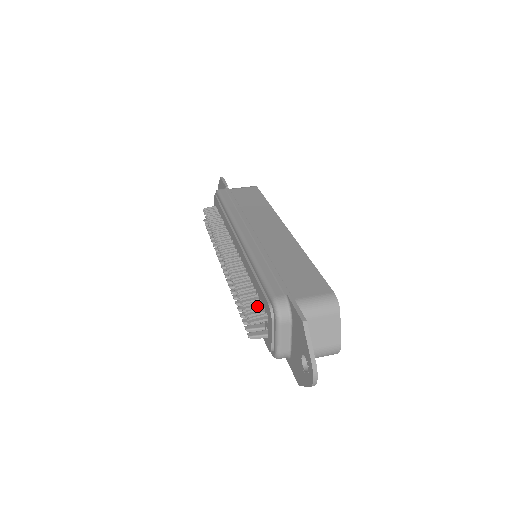
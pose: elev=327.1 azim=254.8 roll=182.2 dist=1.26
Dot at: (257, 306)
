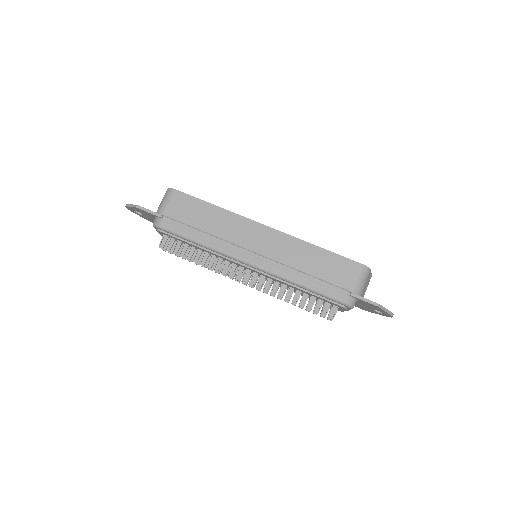
Dot at: (322, 304)
